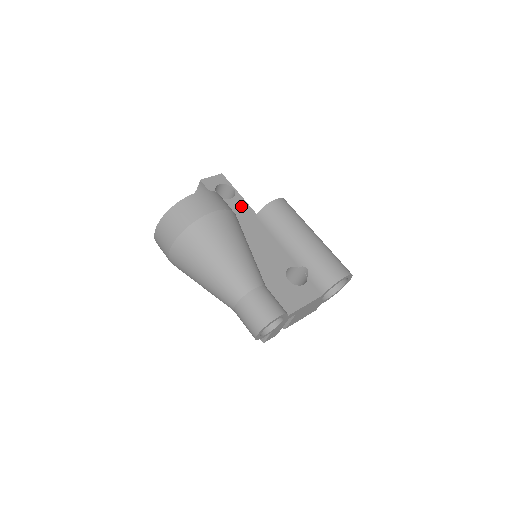
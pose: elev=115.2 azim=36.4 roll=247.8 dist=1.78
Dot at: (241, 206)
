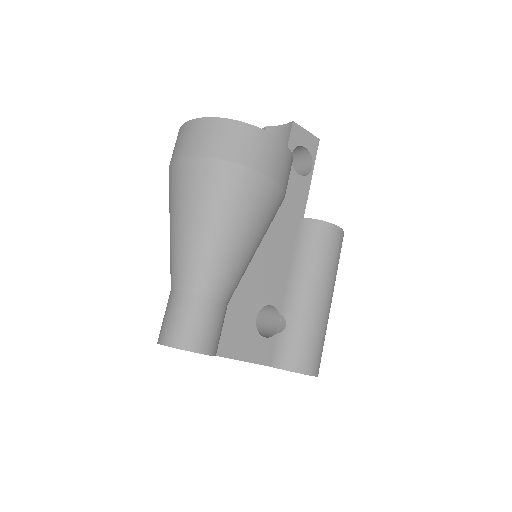
Dot at: (299, 192)
